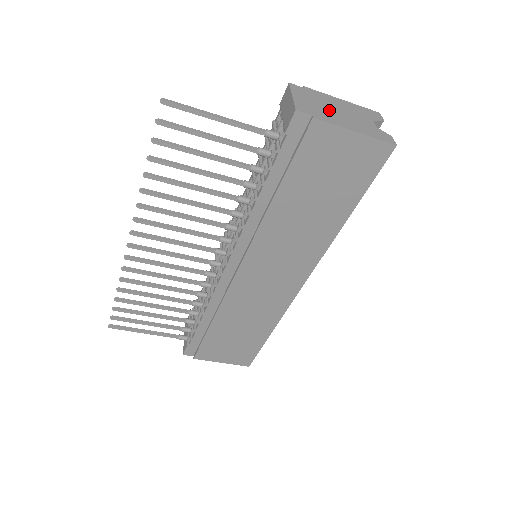
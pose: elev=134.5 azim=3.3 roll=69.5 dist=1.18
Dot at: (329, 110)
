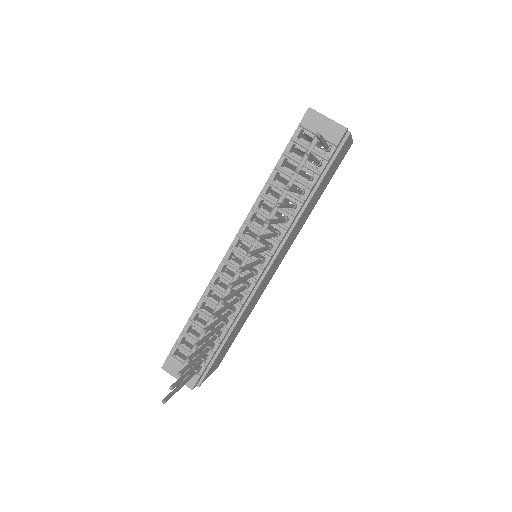
Dot at: occluded
